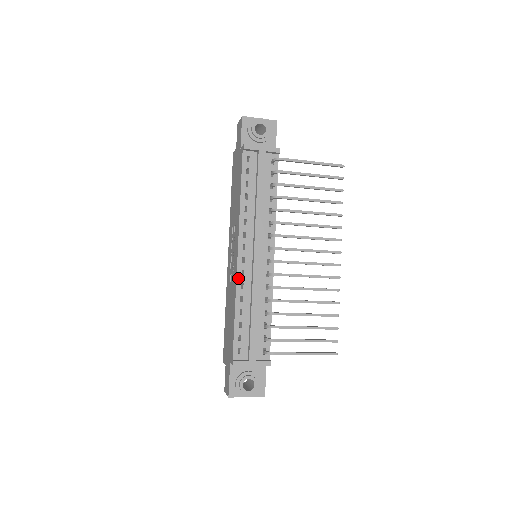
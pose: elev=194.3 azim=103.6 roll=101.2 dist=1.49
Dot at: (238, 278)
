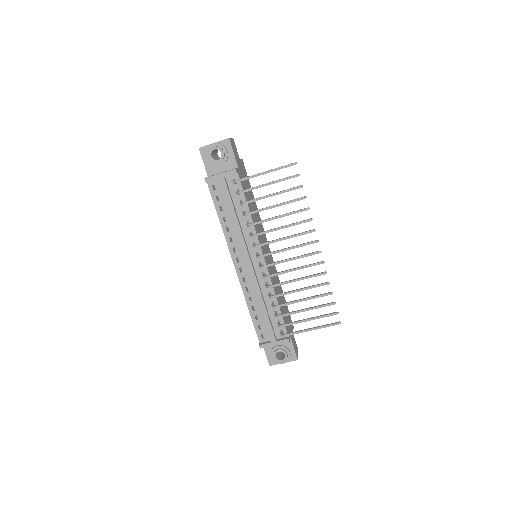
Dot at: (242, 284)
